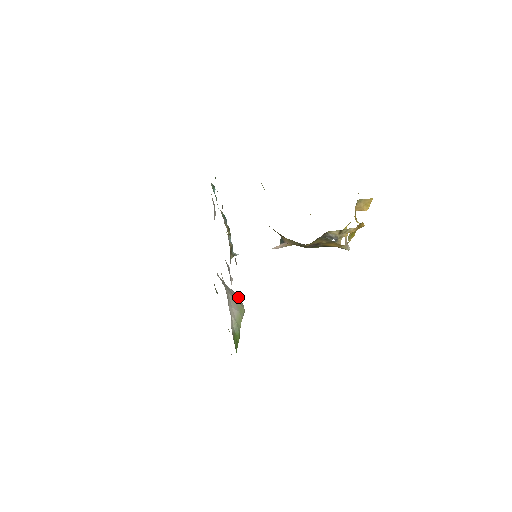
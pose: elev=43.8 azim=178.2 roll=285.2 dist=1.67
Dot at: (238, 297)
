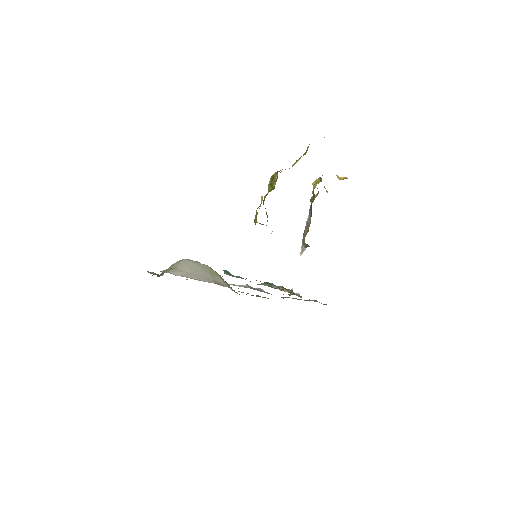
Dot at: (195, 264)
